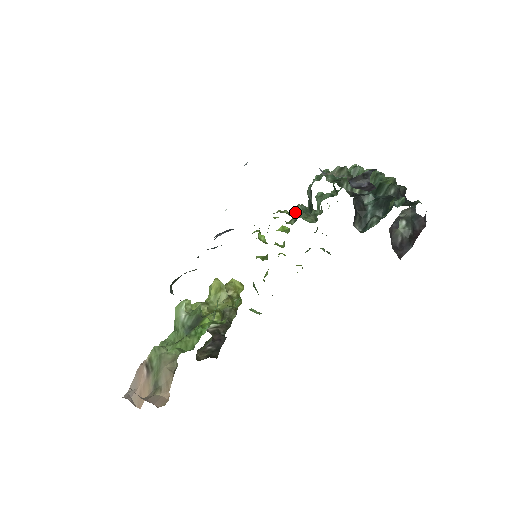
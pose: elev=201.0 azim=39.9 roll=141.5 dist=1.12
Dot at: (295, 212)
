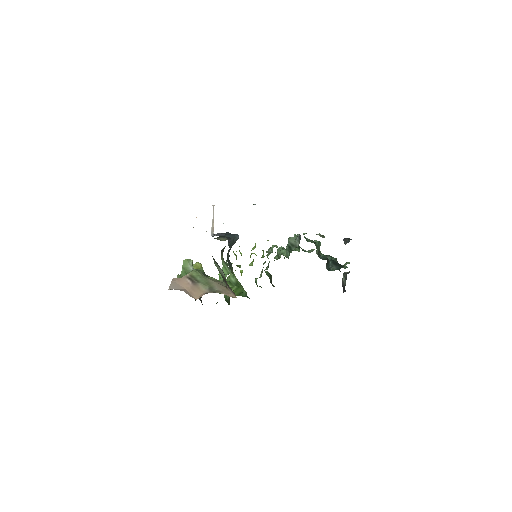
Dot at: (276, 247)
